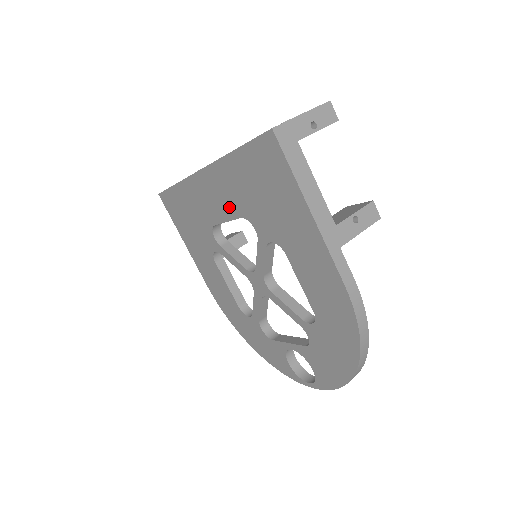
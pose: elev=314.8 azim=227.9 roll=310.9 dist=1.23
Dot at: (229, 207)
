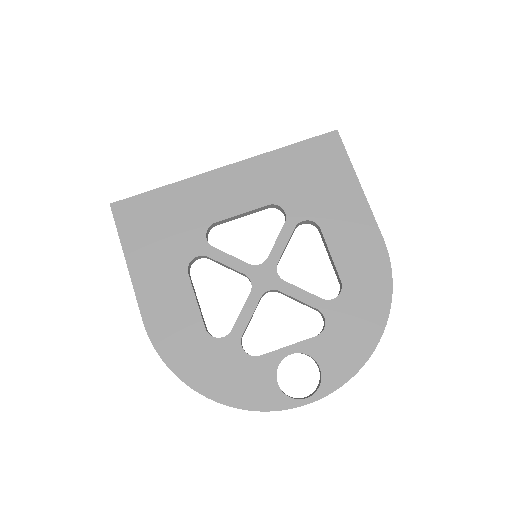
Dot at: (254, 197)
